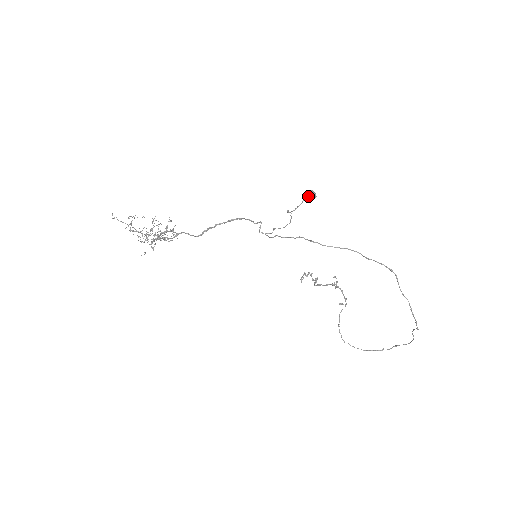
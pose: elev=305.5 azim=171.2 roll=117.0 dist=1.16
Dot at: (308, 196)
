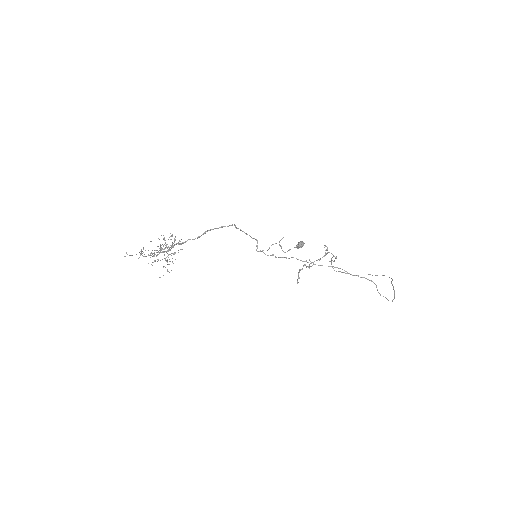
Dot at: (297, 248)
